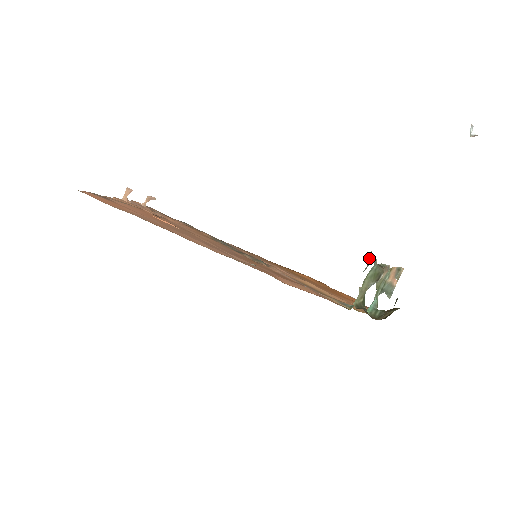
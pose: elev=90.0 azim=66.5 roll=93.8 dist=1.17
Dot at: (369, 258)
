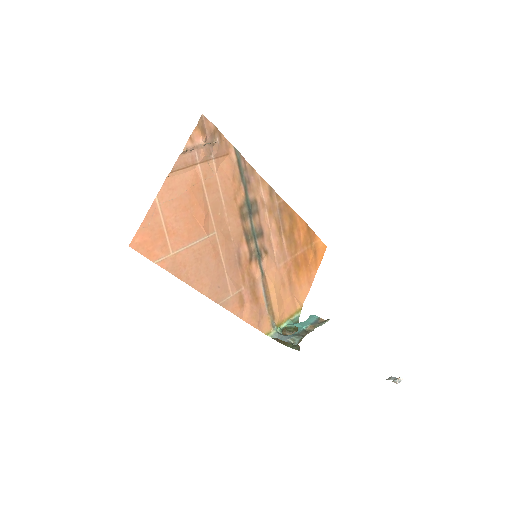
Dot at: (293, 344)
